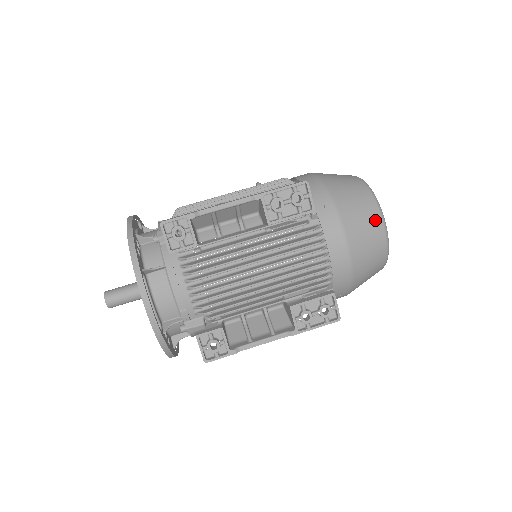
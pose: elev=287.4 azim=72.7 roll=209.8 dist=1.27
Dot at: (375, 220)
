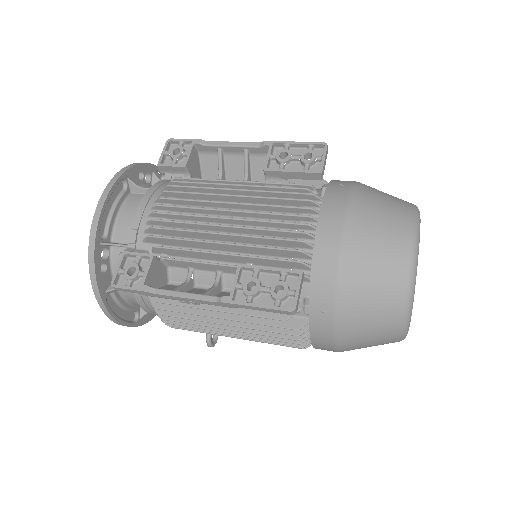
Dot at: (402, 221)
